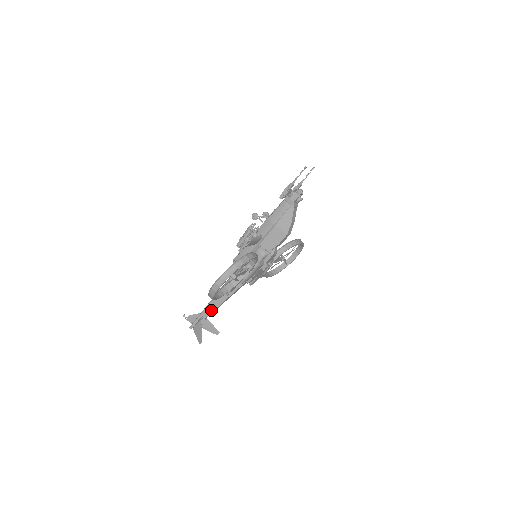
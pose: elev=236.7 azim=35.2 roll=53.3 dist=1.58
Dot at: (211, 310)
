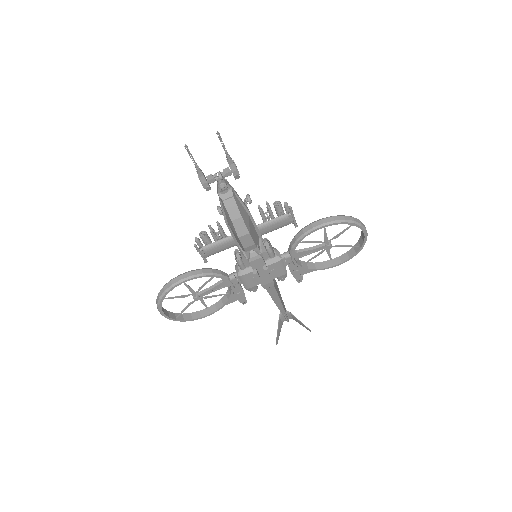
Dot at: (278, 308)
